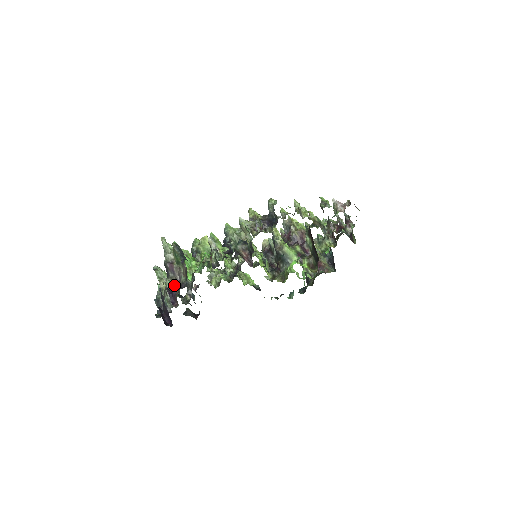
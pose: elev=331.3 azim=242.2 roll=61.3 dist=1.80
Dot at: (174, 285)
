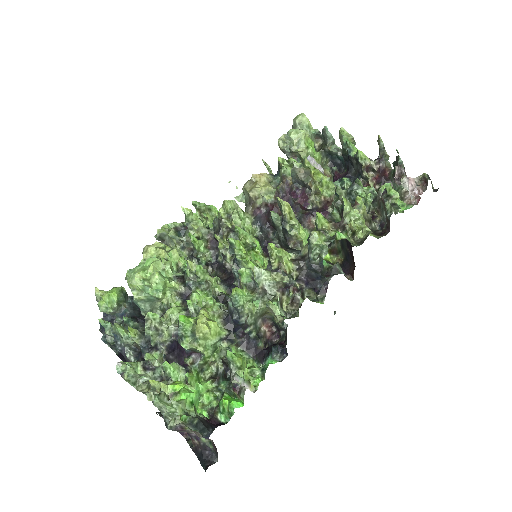
Dot at: occluded
